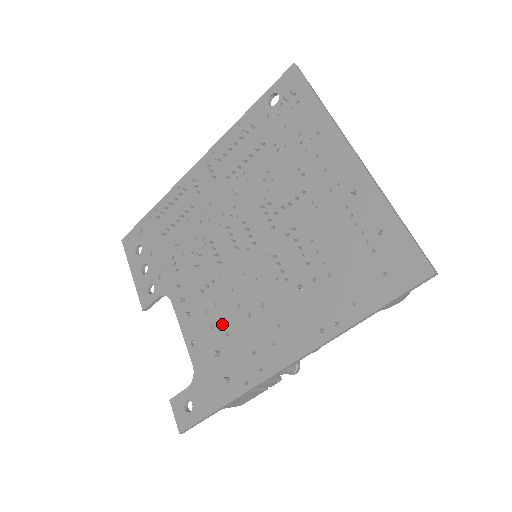
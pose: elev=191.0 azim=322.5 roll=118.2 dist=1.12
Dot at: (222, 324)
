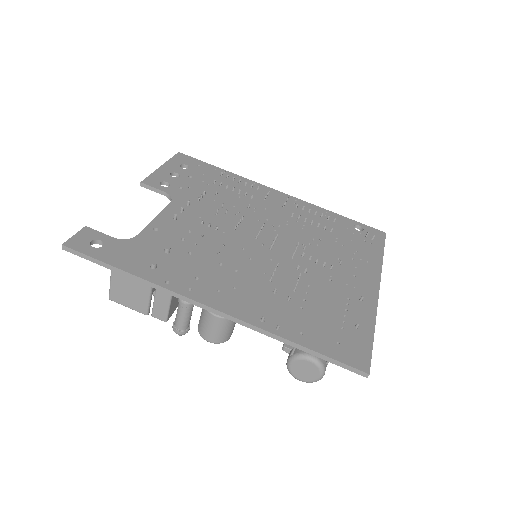
Dot at: (193, 246)
